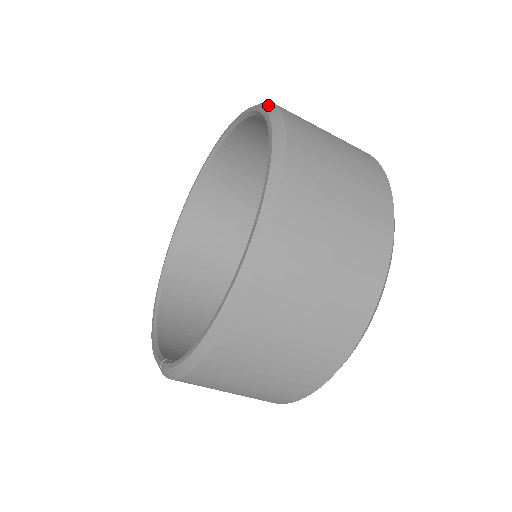
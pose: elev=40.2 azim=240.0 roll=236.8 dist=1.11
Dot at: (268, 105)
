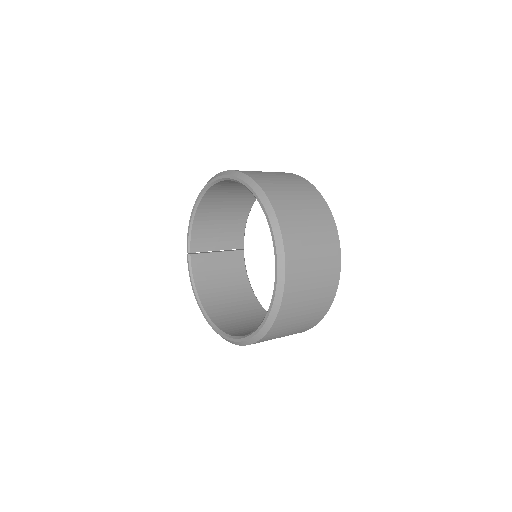
Dot at: (273, 315)
